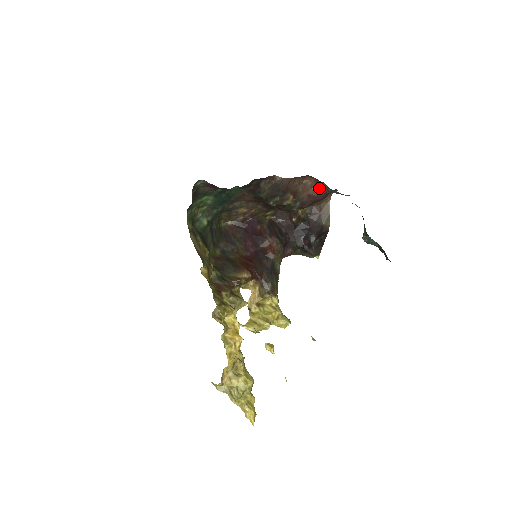
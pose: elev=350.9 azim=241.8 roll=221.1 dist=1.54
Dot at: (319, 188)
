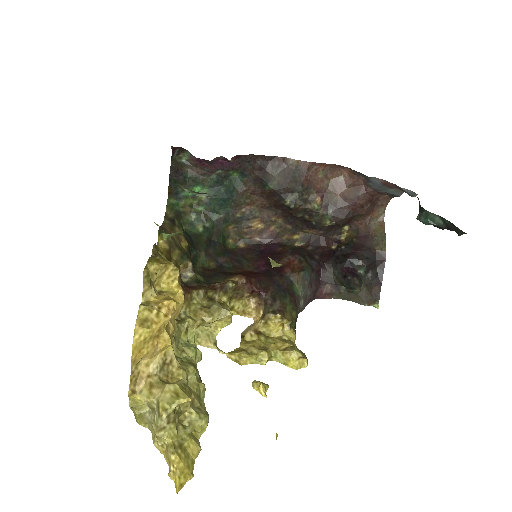
Dot at: (357, 186)
